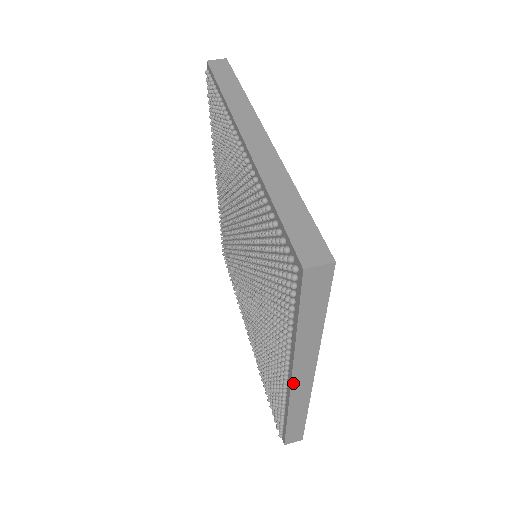
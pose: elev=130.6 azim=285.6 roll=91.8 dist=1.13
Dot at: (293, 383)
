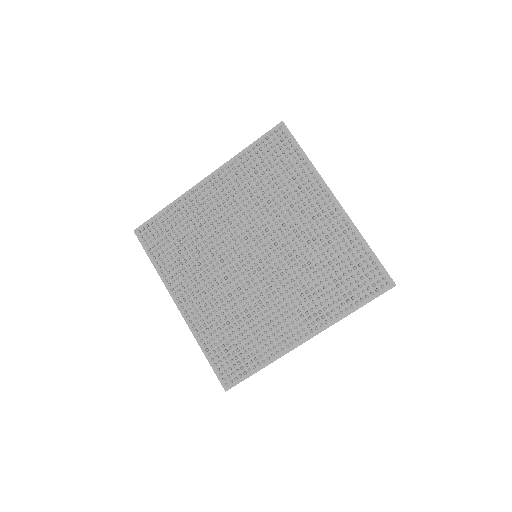
Dot at: occluded
